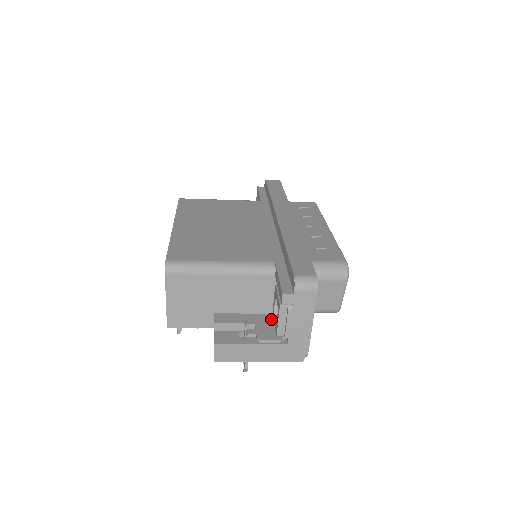
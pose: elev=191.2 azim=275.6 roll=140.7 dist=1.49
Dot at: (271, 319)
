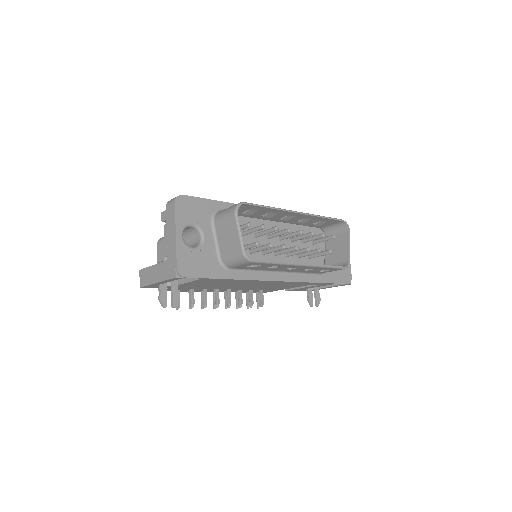
Dot at: occluded
